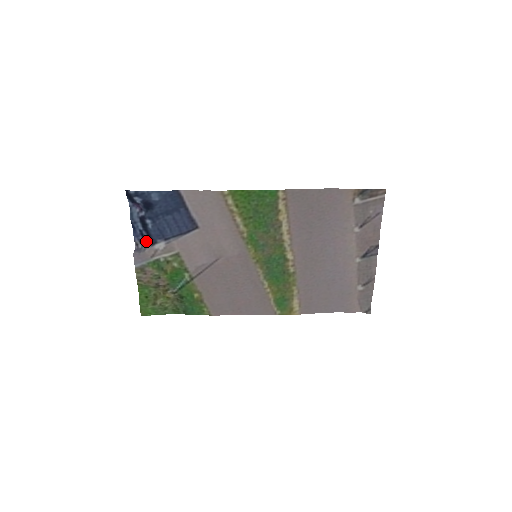
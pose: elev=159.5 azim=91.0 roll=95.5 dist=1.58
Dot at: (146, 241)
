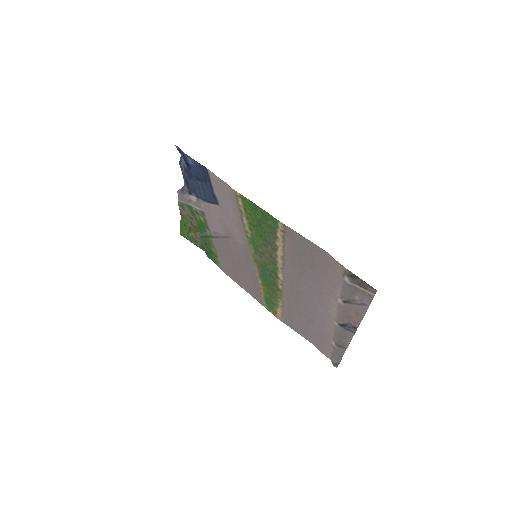
Dot at: (187, 187)
